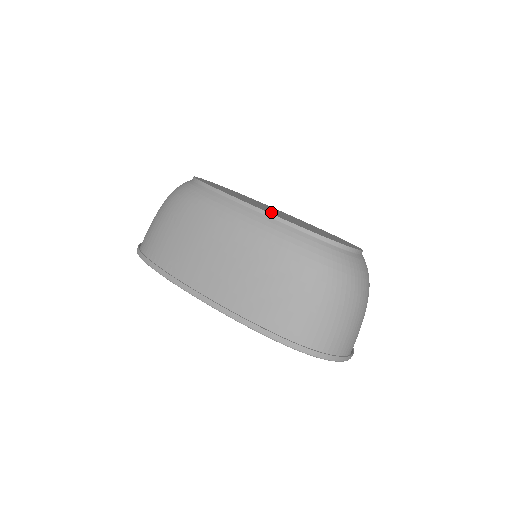
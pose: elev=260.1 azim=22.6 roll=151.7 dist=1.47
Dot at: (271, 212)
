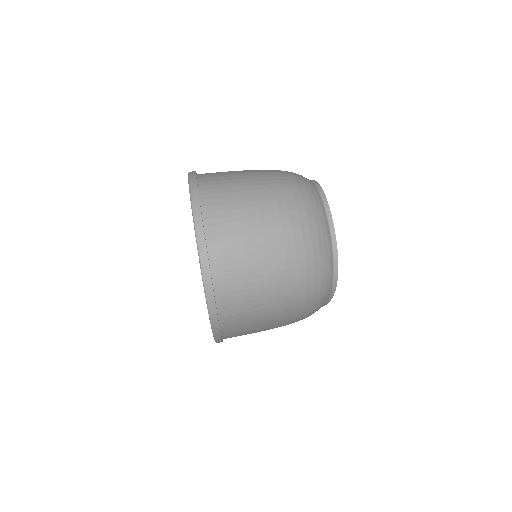
Dot at: occluded
